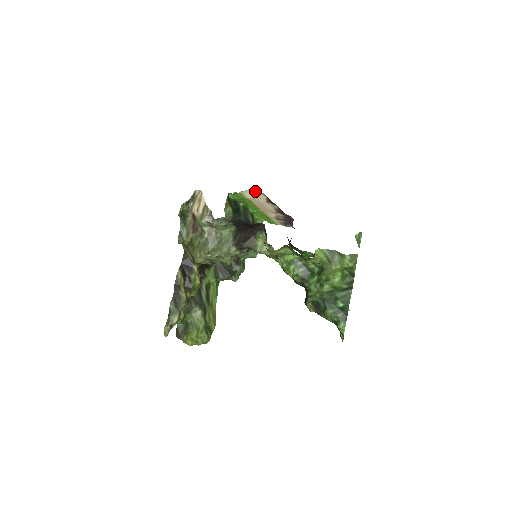
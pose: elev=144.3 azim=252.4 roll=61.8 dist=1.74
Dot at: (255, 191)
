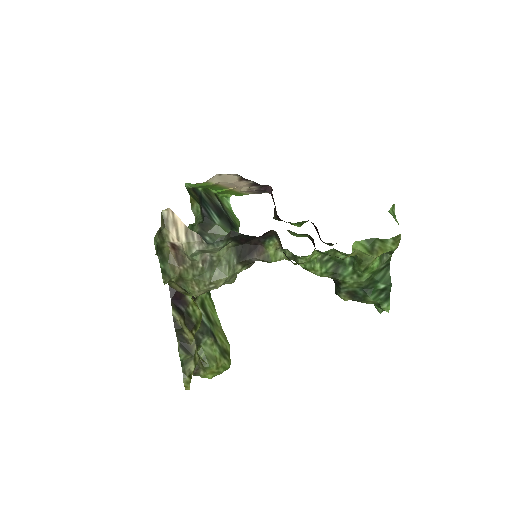
Dot at: (224, 174)
